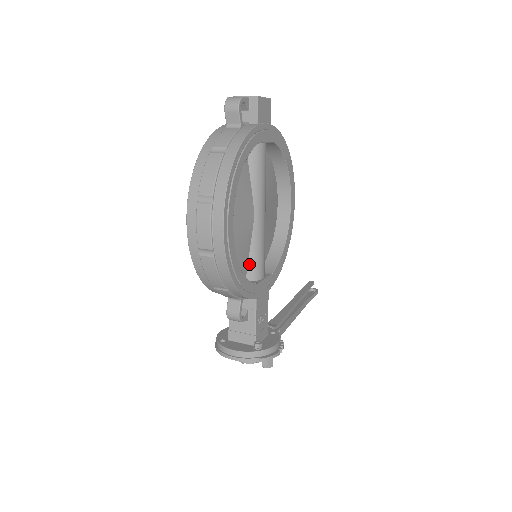
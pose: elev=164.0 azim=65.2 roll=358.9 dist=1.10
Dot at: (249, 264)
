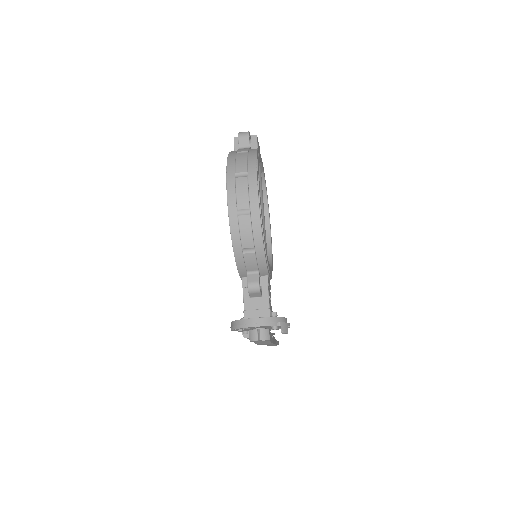
Dot at: occluded
